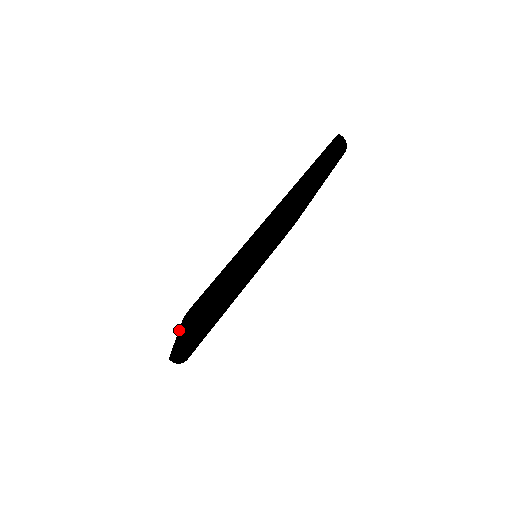
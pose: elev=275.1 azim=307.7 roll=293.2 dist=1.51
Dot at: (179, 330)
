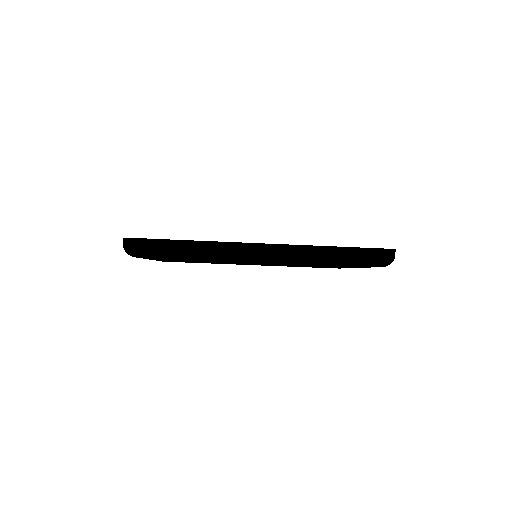
Dot at: occluded
